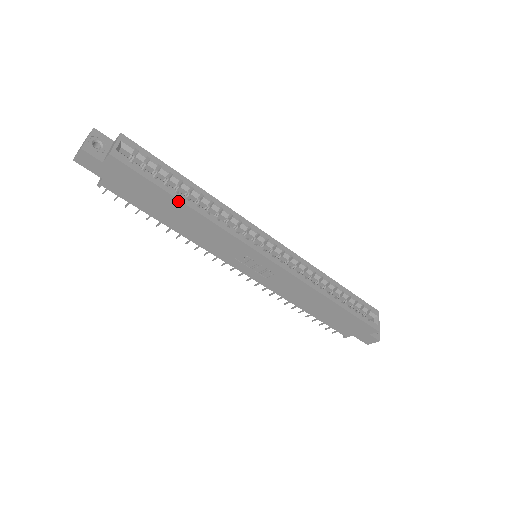
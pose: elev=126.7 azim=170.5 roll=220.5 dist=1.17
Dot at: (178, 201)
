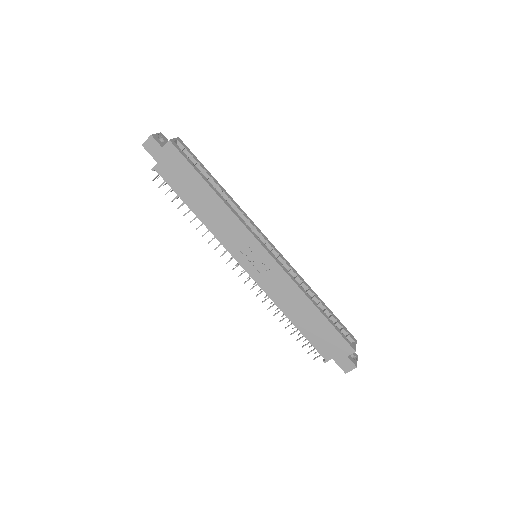
Dot at: (207, 185)
